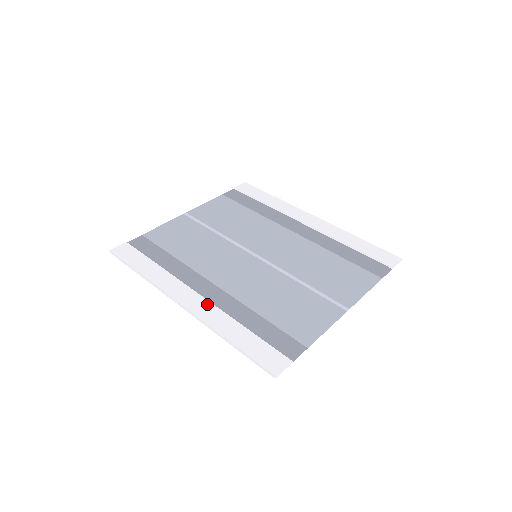
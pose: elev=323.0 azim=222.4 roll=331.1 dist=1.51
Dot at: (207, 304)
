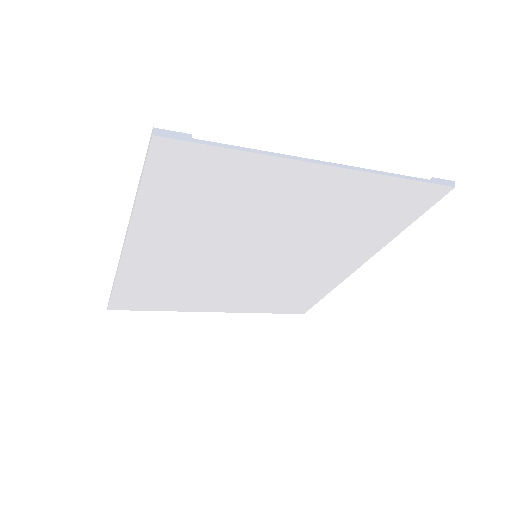
Dot at: occluded
